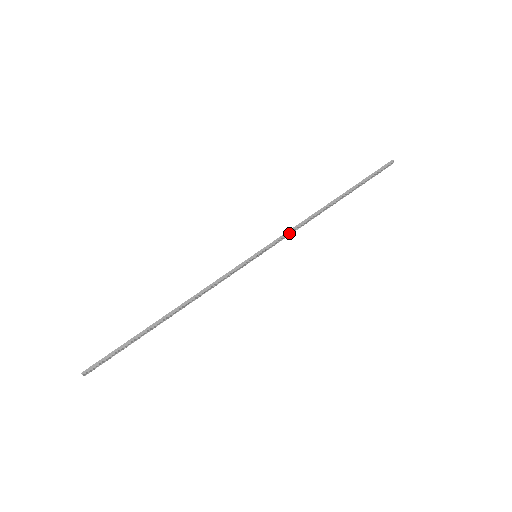
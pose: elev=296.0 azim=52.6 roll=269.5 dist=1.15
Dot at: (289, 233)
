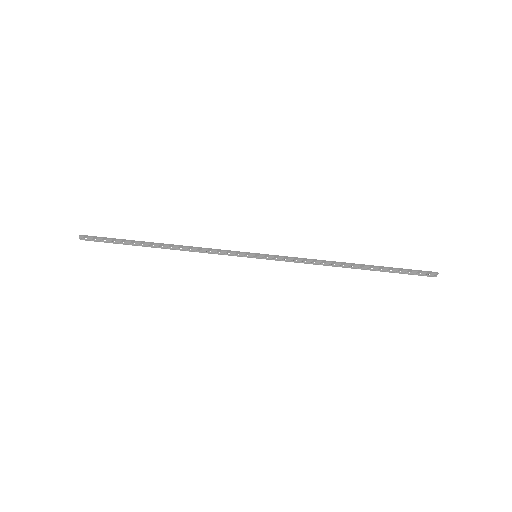
Dot at: (296, 259)
